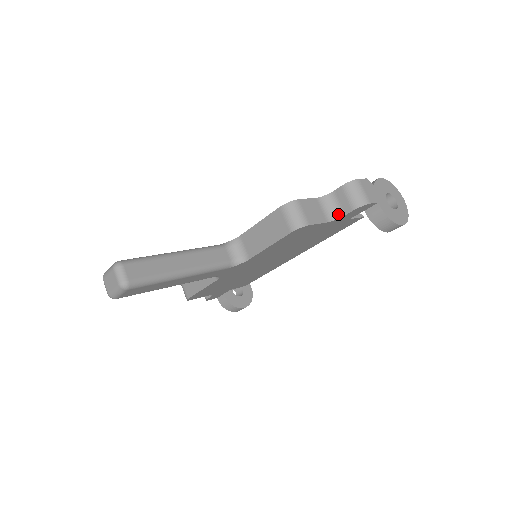
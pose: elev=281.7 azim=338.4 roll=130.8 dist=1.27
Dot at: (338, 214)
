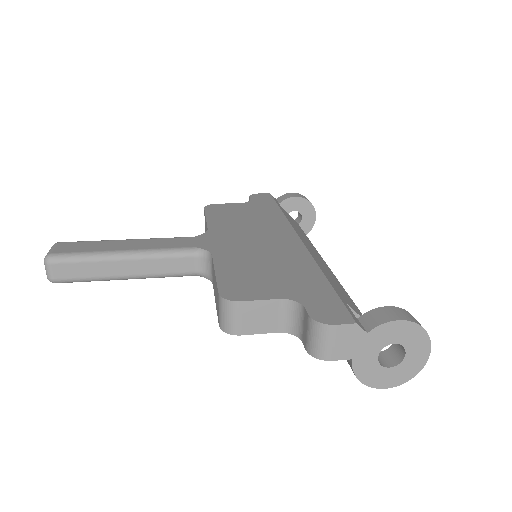
Dot at: (298, 332)
